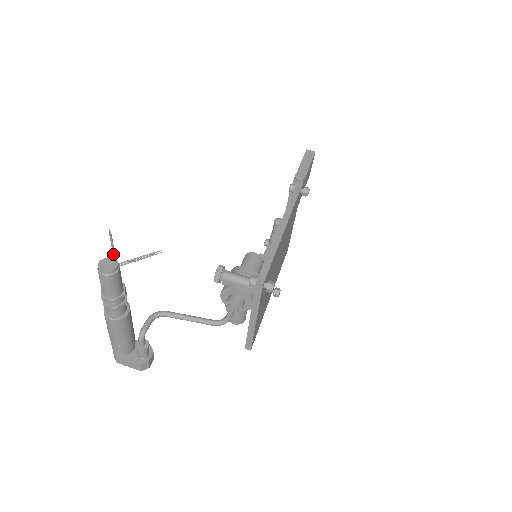
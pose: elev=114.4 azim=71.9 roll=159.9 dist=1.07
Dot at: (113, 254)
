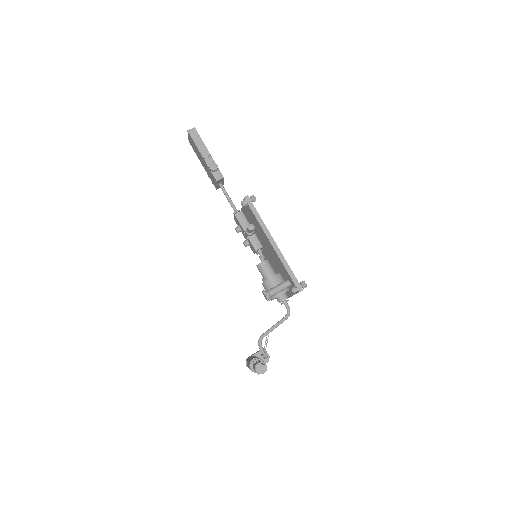
Dot at: occluded
